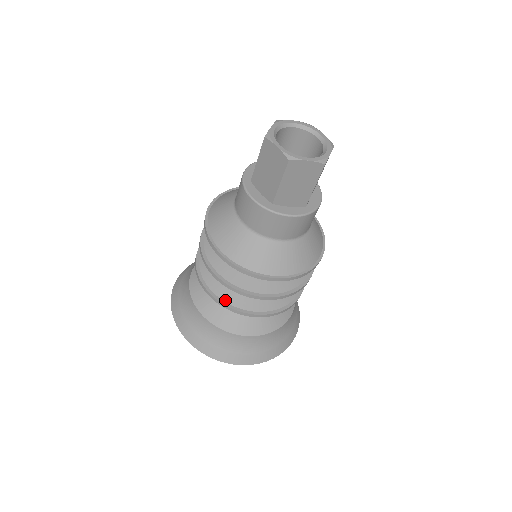
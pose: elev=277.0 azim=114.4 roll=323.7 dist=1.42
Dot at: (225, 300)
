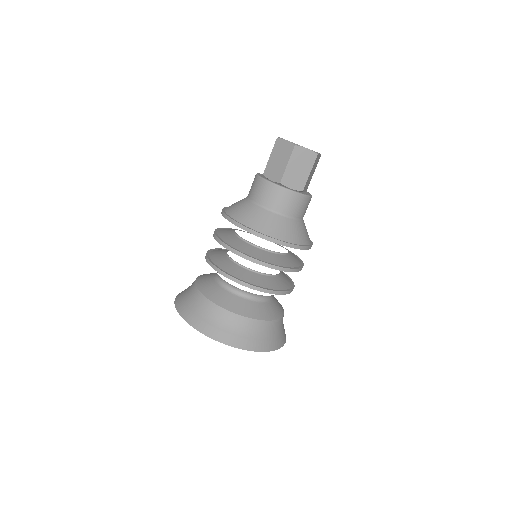
Dot at: (233, 275)
